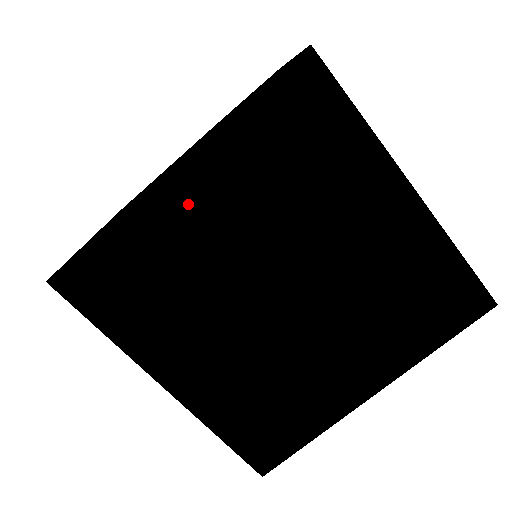
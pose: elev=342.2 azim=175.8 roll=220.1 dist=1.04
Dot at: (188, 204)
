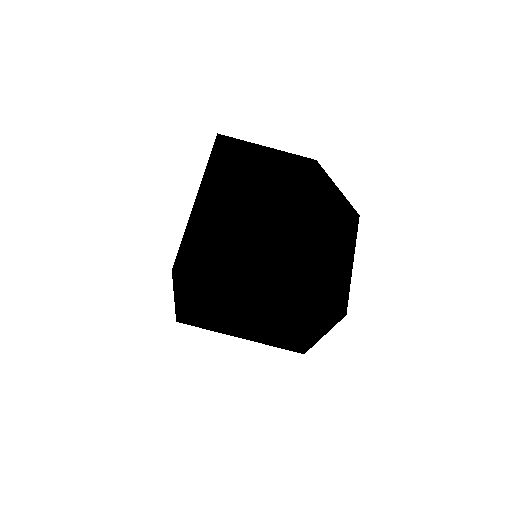
Dot at: (252, 297)
